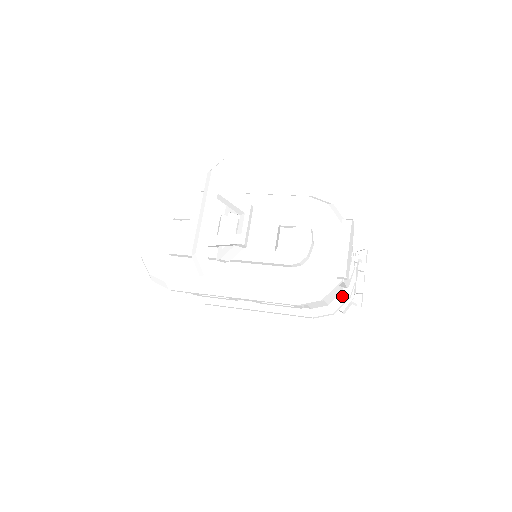
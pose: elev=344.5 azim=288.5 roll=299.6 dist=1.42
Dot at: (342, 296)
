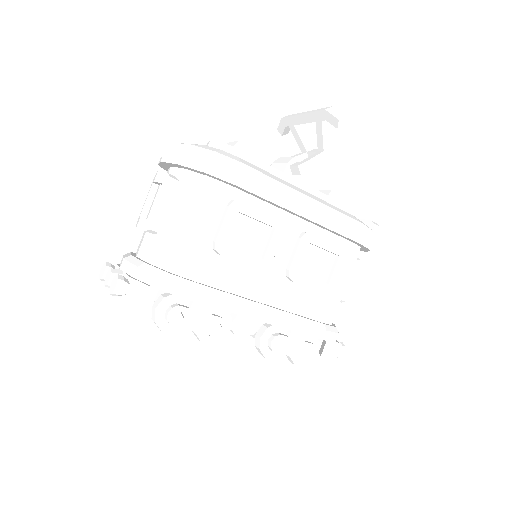
Dot at: (334, 324)
